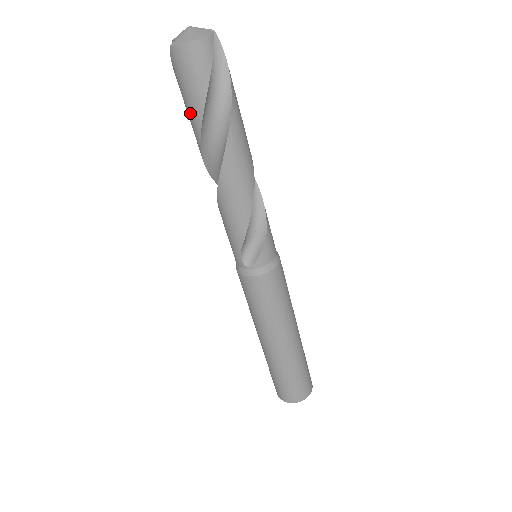
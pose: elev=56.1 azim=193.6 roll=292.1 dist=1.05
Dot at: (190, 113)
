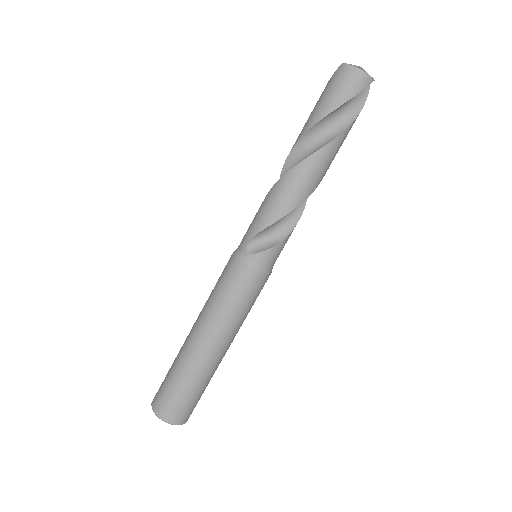
Dot at: (315, 111)
